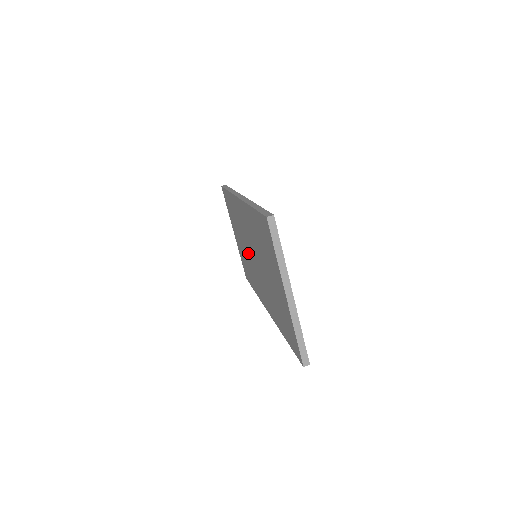
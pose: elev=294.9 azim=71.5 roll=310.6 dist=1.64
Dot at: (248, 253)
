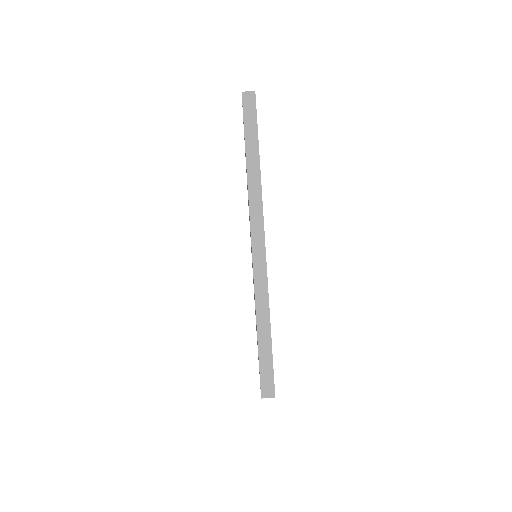
Dot at: occluded
